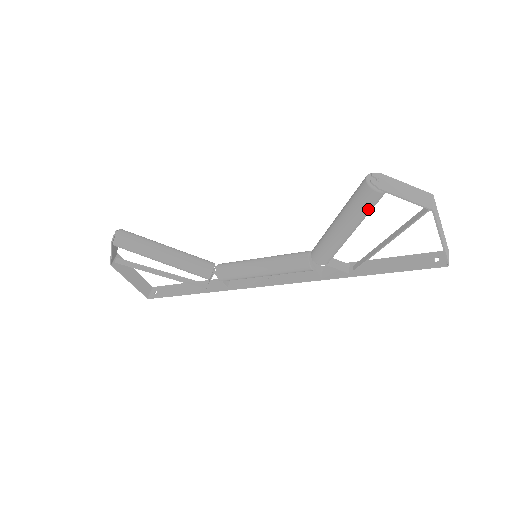
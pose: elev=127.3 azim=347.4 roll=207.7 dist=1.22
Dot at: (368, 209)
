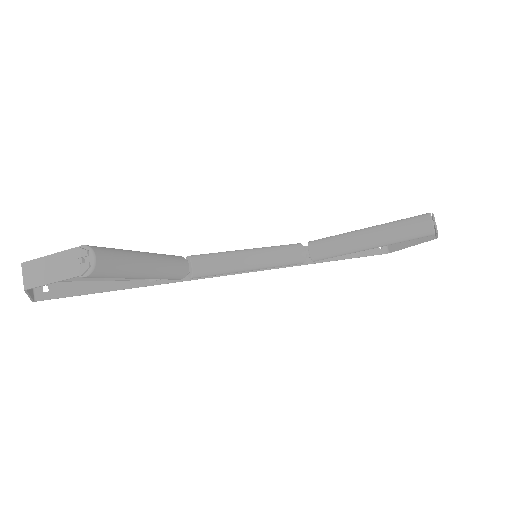
Dot at: (410, 239)
